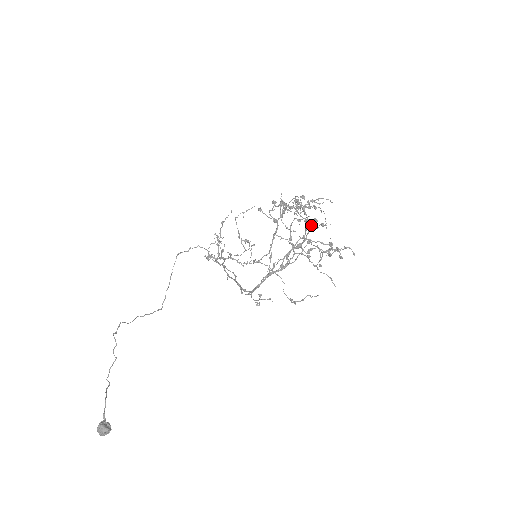
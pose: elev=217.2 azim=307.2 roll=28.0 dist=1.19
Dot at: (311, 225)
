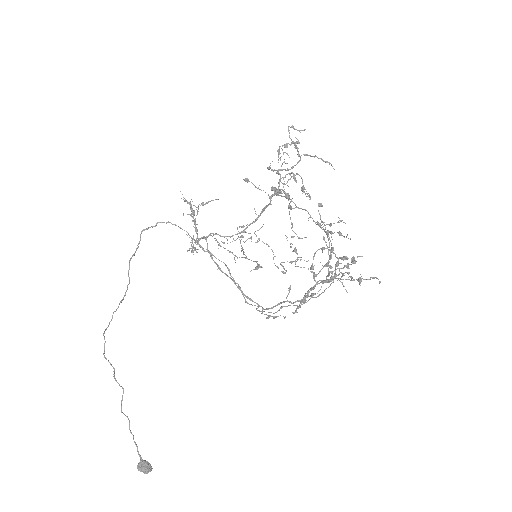
Dot at: (325, 232)
